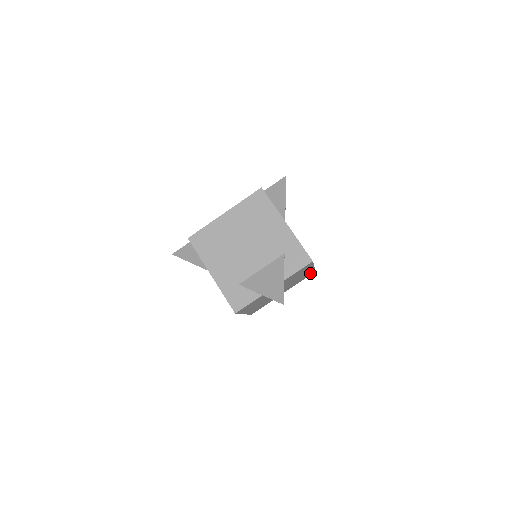
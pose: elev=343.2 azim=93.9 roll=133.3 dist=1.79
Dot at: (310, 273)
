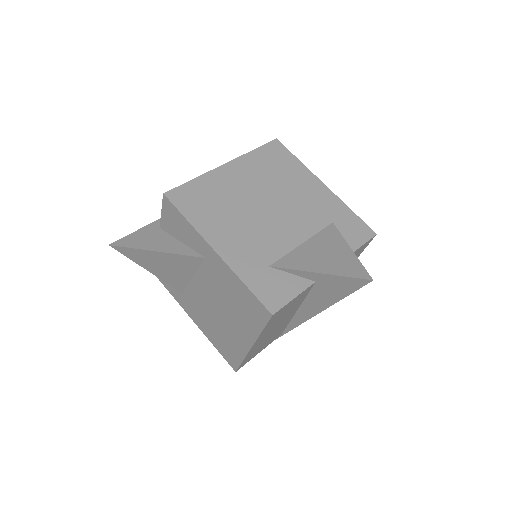
Dot at: occluded
